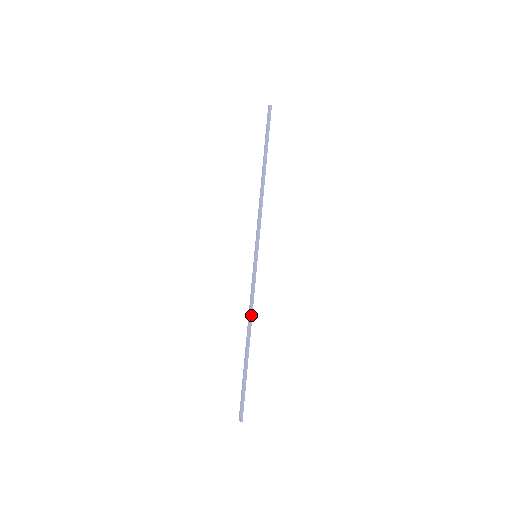
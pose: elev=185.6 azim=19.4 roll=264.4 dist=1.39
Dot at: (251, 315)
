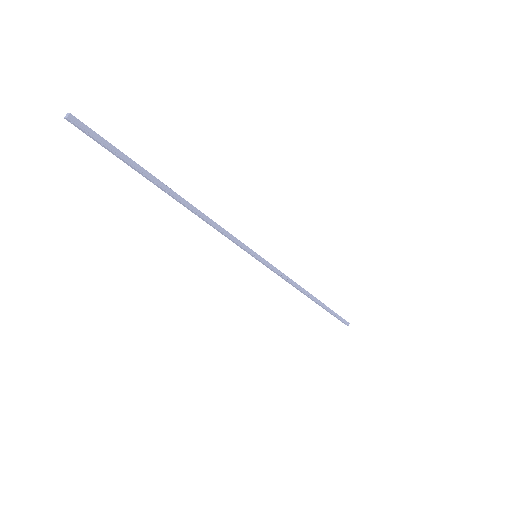
Dot at: (298, 286)
